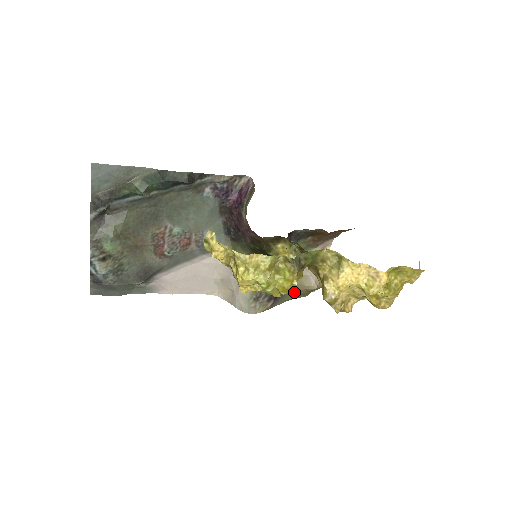
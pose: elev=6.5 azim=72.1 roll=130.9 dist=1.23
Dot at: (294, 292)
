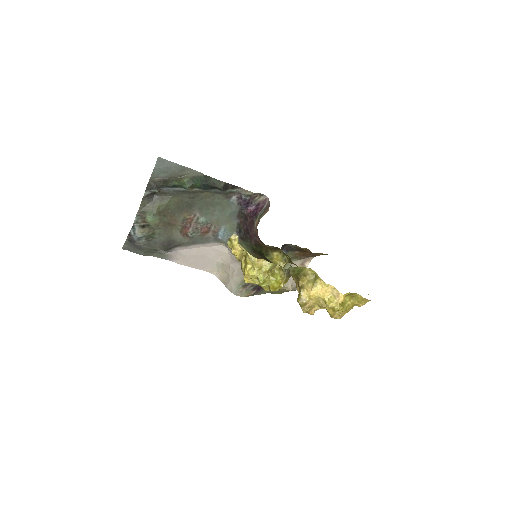
Dot at: occluded
